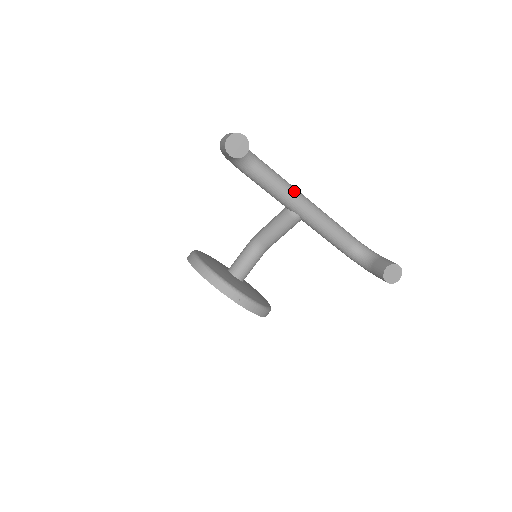
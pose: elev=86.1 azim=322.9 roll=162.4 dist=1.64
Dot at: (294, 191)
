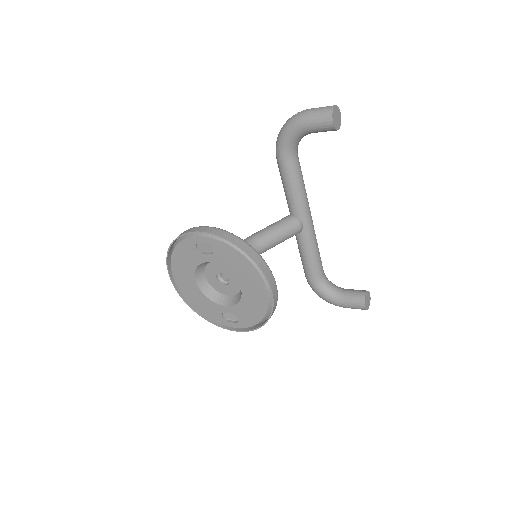
Dot at: occluded
